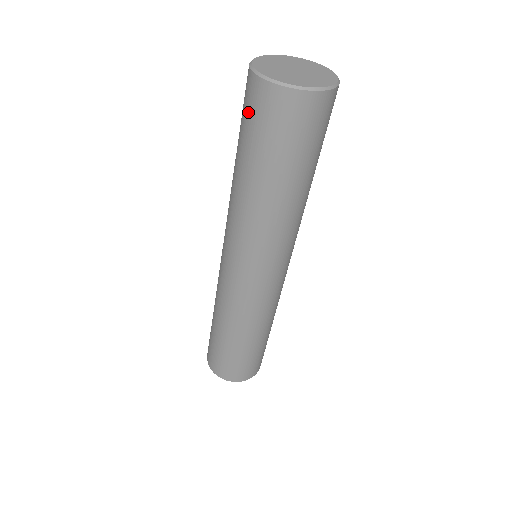
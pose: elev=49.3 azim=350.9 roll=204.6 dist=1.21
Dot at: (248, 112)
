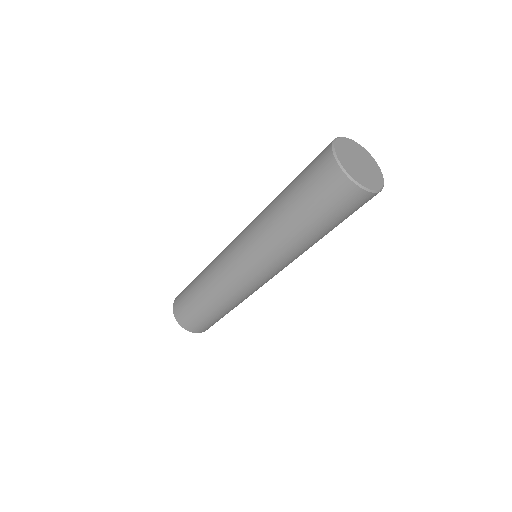
Dot at: (313, 160)
